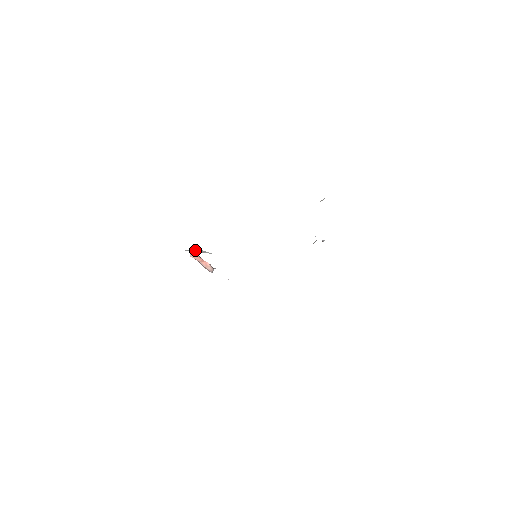
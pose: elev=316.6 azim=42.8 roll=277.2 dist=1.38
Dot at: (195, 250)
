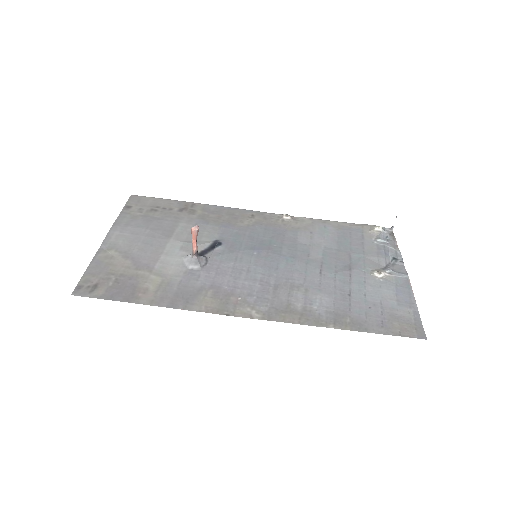
Dot at: (149, 295)
